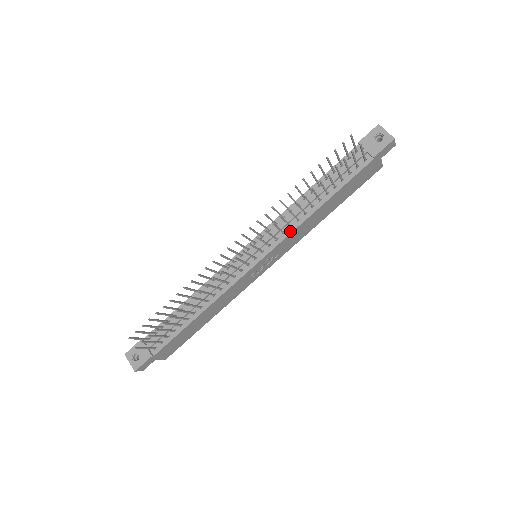
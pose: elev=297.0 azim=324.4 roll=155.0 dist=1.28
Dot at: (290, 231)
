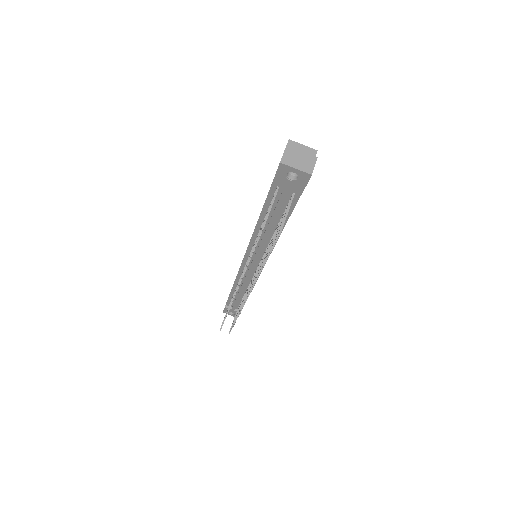
Dot at: occluded
